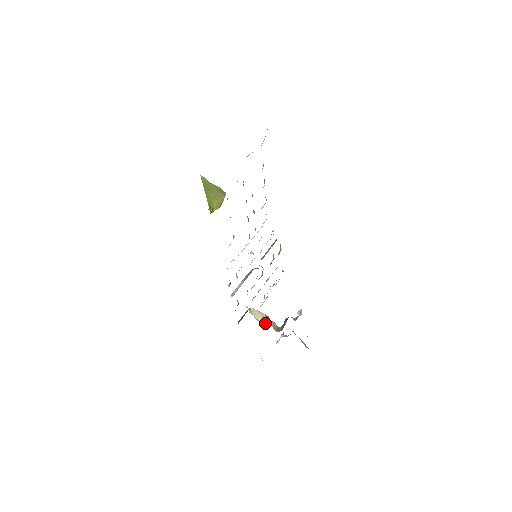
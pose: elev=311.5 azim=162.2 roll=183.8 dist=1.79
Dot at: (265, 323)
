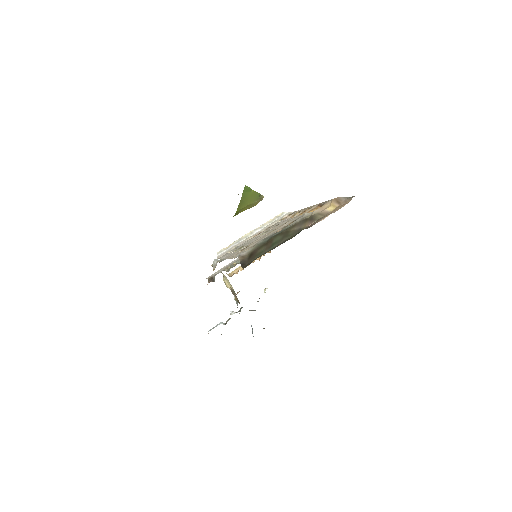
Dot at: (230, 289)
